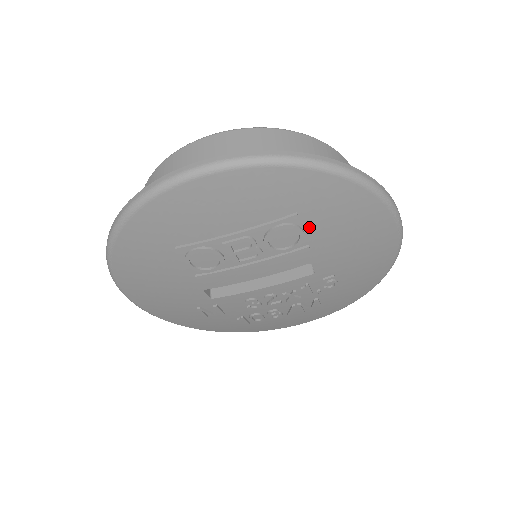
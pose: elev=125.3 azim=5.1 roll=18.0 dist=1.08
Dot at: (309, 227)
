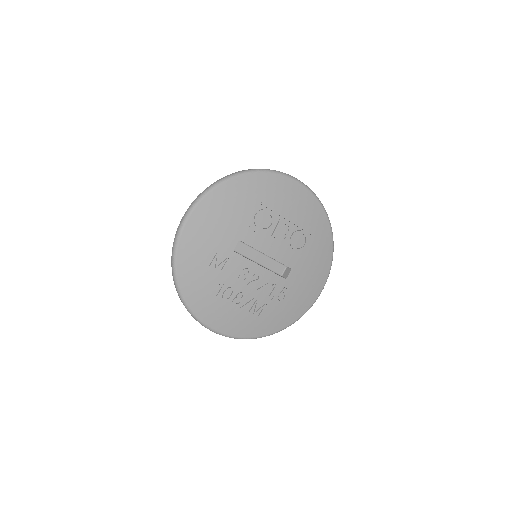
Dot at: (309, 245)
